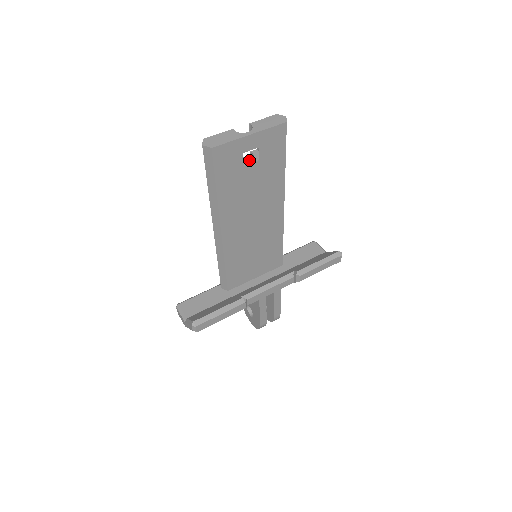
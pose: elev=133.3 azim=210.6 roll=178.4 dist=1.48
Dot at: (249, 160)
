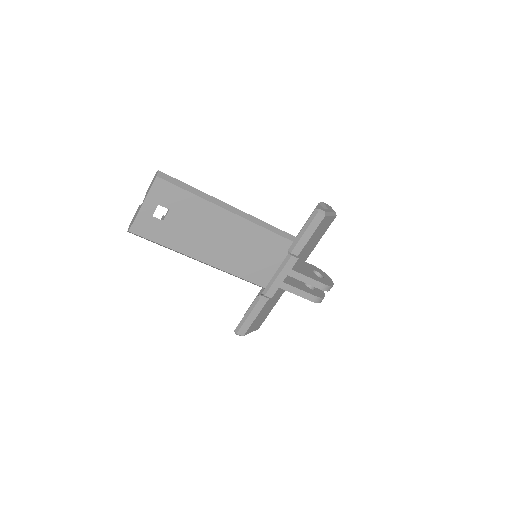
Dot at: (166, 213)
